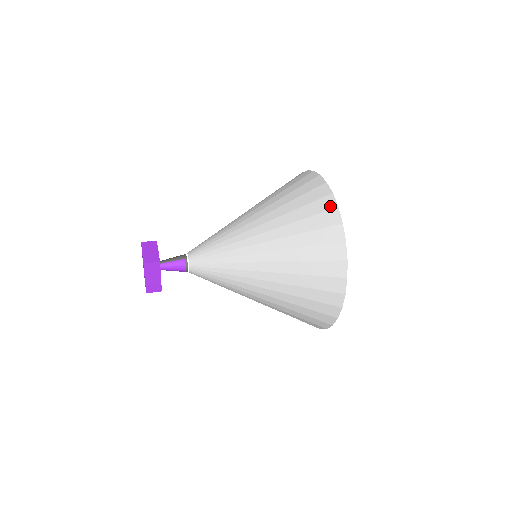
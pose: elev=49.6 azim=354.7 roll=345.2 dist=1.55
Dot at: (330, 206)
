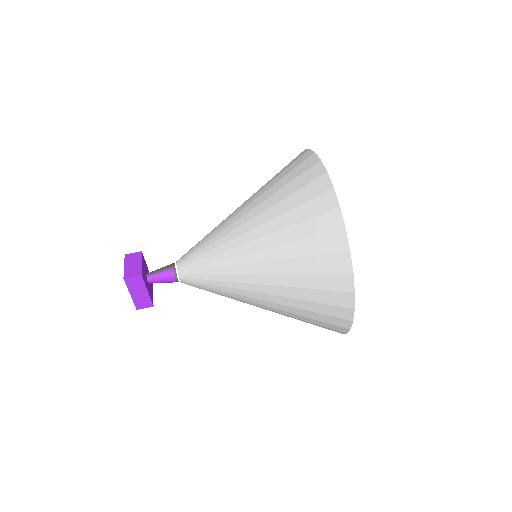
Dot at: (324, 188)
